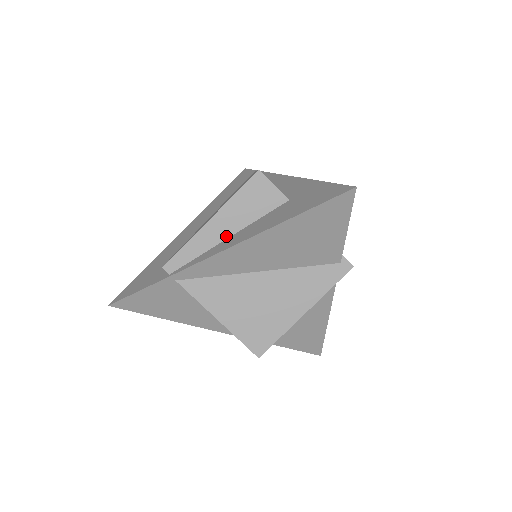
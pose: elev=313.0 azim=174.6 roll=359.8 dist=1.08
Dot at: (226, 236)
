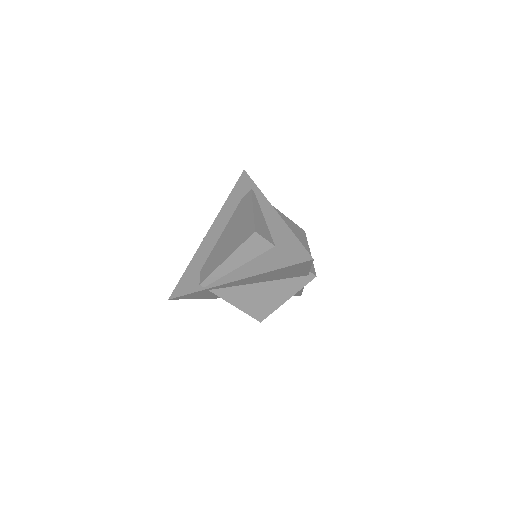
Dot at: (237, 267)
